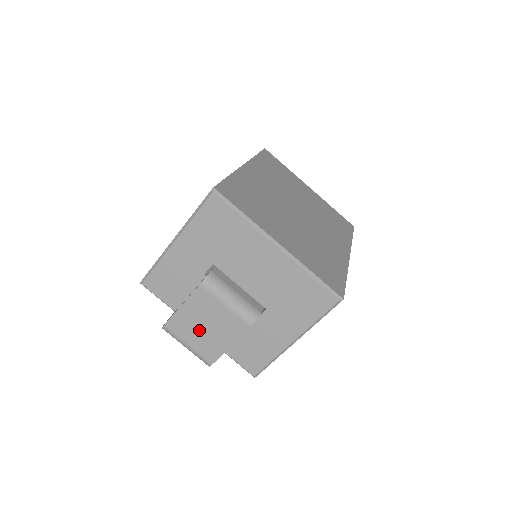
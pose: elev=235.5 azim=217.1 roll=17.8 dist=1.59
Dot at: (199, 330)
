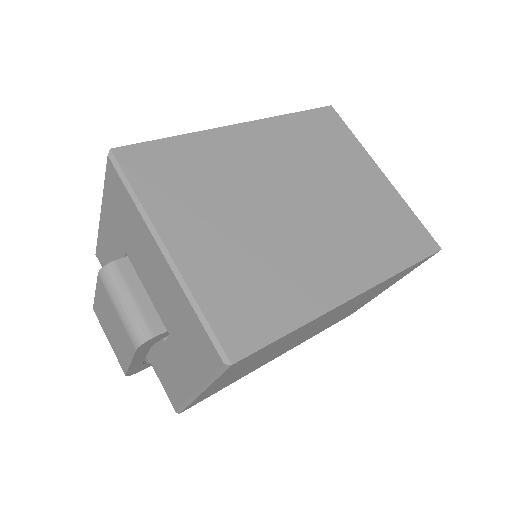
Dot at: (110, 329)
